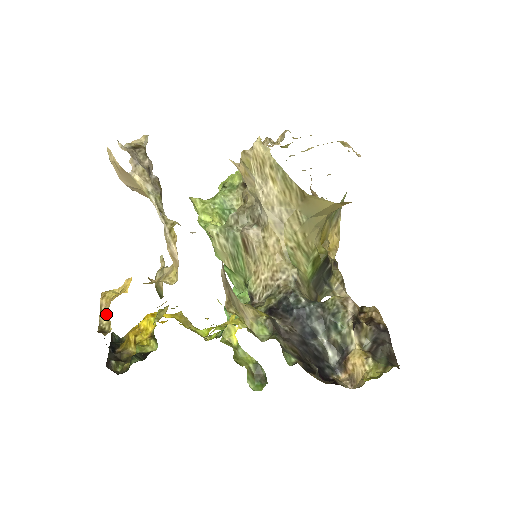
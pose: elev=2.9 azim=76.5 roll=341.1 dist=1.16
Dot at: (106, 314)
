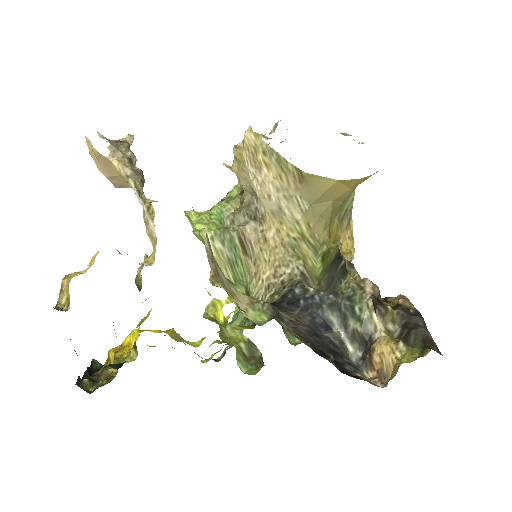
Dot at: (66, 293)
